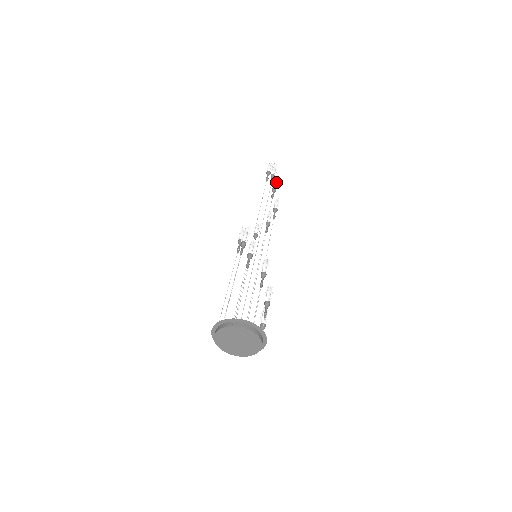
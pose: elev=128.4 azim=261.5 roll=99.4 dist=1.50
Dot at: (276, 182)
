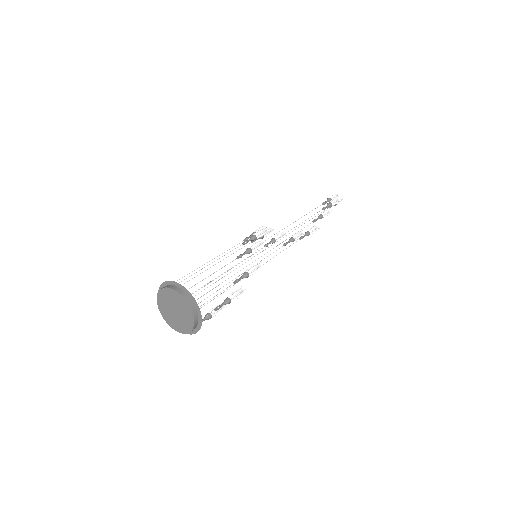
Dot at: (328, 212)
